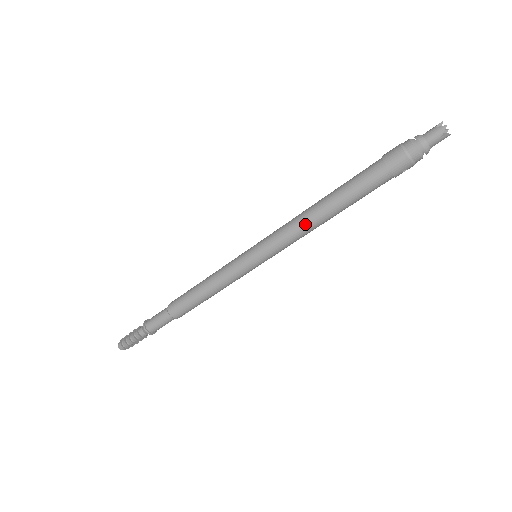
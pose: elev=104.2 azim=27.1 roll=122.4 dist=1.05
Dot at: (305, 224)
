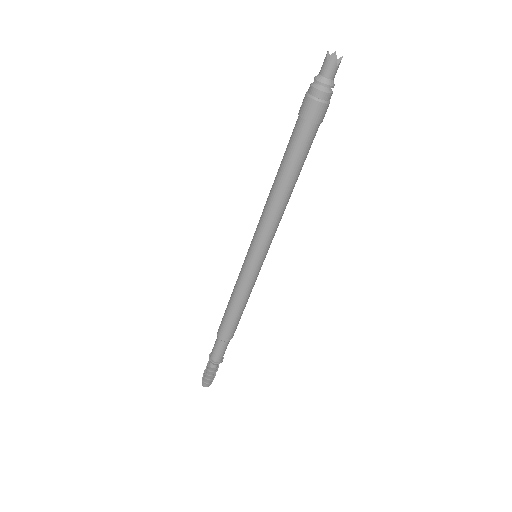
Dot at: (279, 210)
